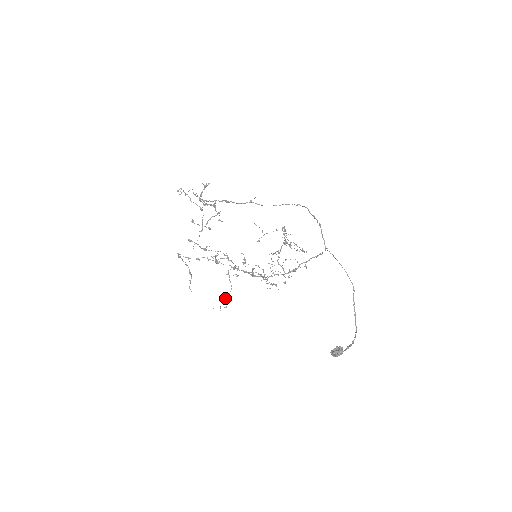
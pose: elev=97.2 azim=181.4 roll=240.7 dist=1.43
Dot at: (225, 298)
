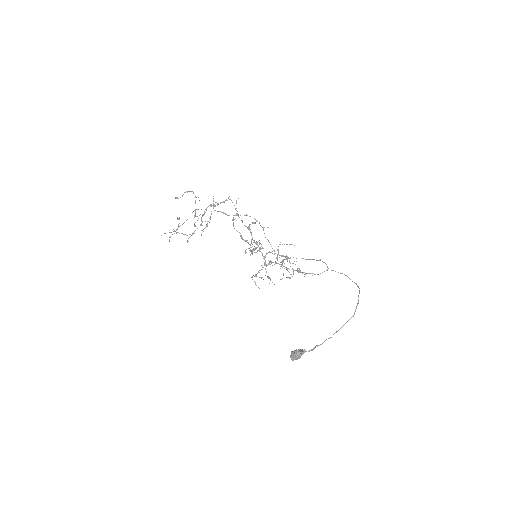
Dot at: (250, 249)
